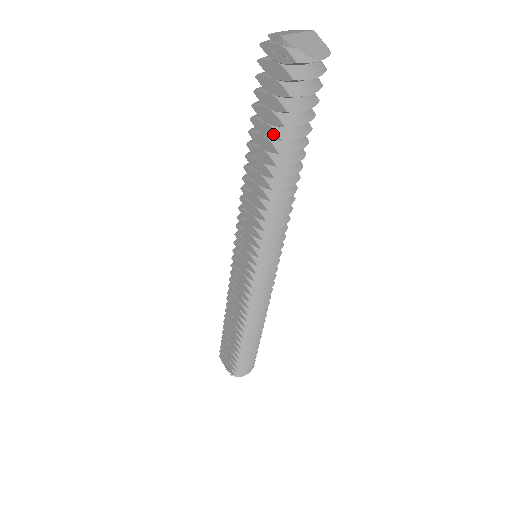
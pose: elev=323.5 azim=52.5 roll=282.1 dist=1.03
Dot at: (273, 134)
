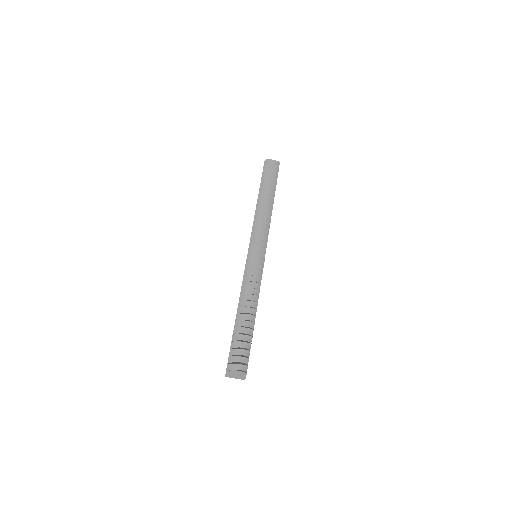
Dot at: occluded
